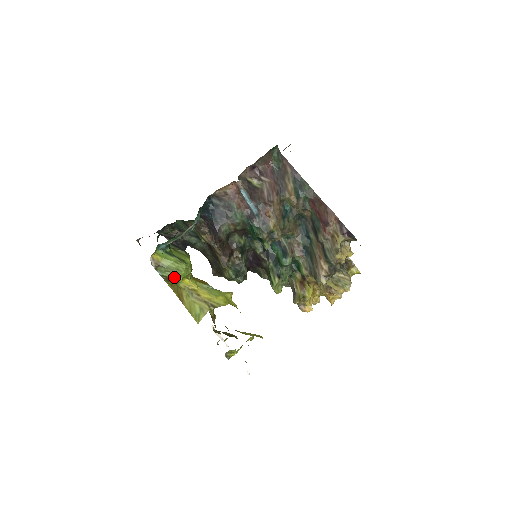
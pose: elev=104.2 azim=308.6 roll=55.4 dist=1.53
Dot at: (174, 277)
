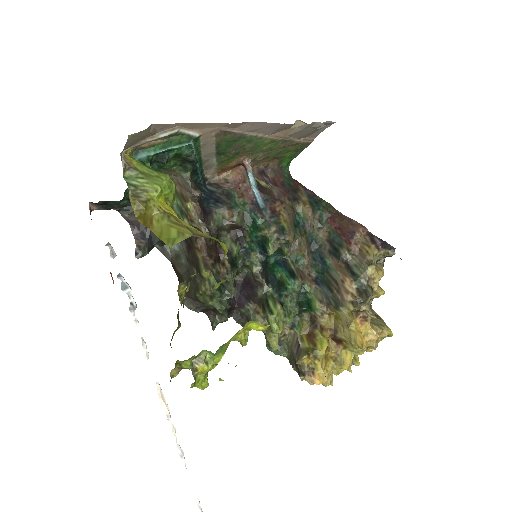
Dot at: (148, 186)
